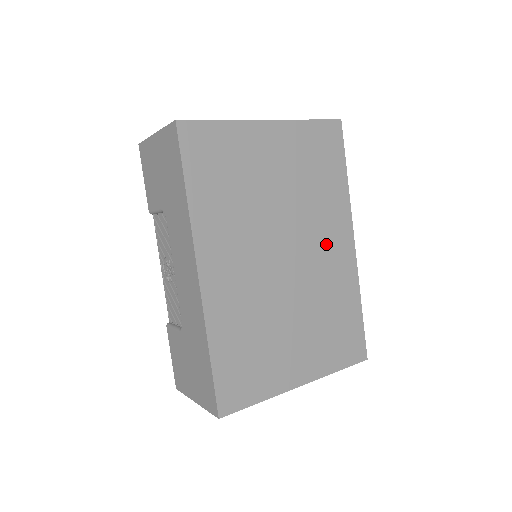
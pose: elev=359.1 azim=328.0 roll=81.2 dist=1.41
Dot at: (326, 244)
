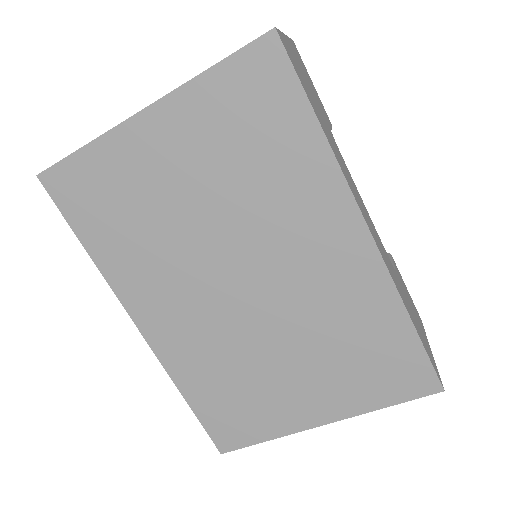
Dot at: (309, 249)
